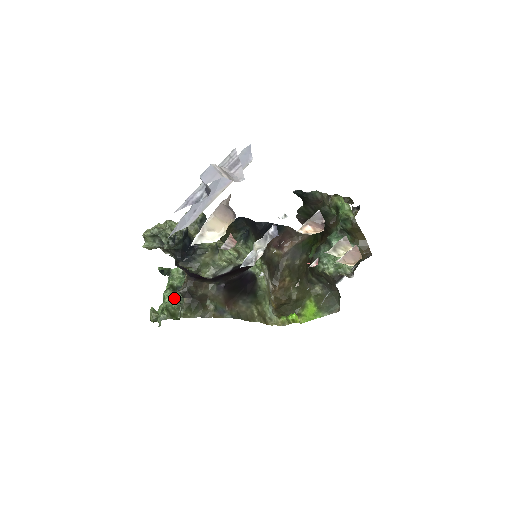
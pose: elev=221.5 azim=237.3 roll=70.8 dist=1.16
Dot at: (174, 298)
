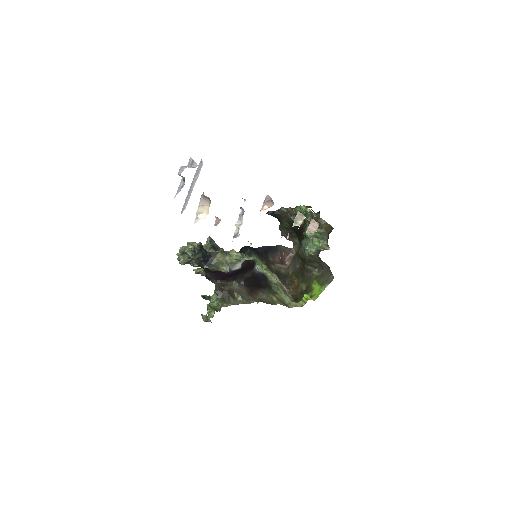
Dot at: (214, 301)
